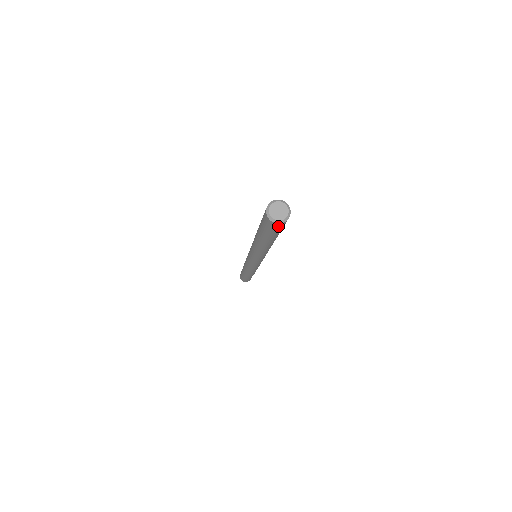
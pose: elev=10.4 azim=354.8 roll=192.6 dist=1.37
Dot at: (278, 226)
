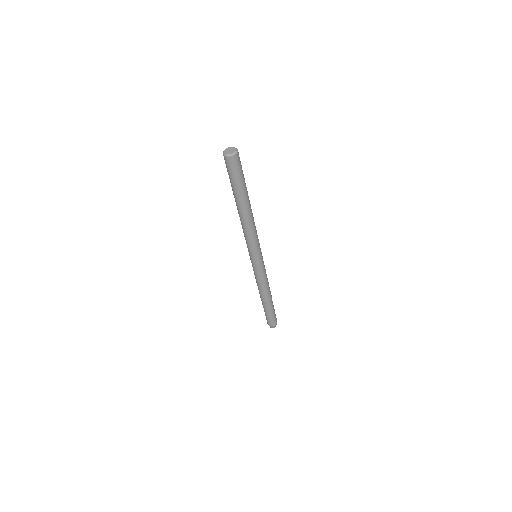
Dot at: (228, 163)
